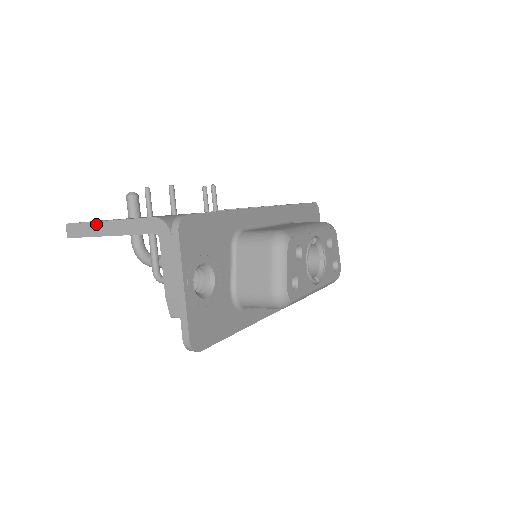
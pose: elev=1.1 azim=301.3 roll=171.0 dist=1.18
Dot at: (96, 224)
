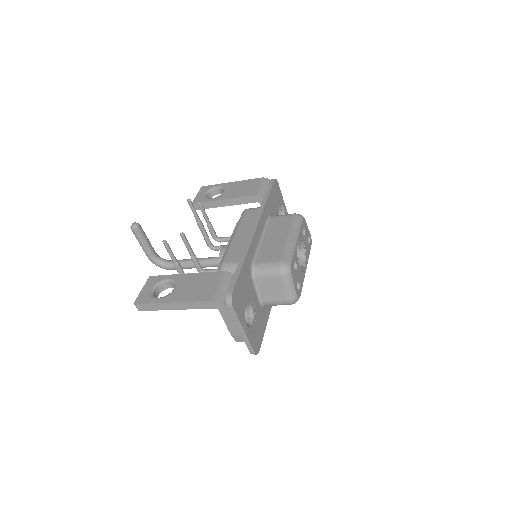
Dot at: (163, 304)
